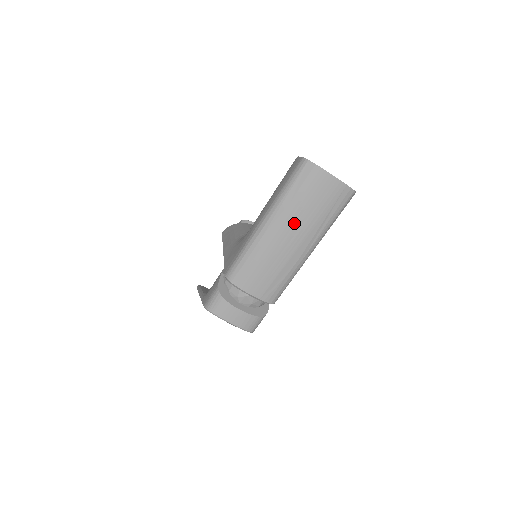
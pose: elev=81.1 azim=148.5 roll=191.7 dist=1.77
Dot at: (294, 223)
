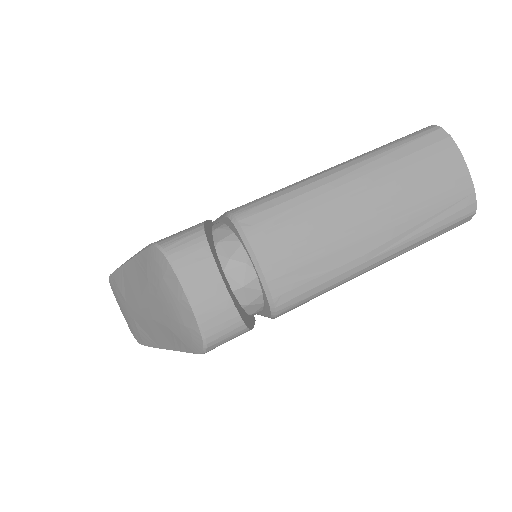
Dot at: (388, 192)
